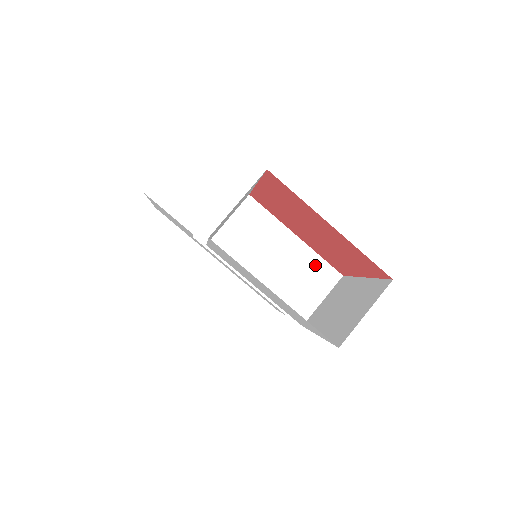
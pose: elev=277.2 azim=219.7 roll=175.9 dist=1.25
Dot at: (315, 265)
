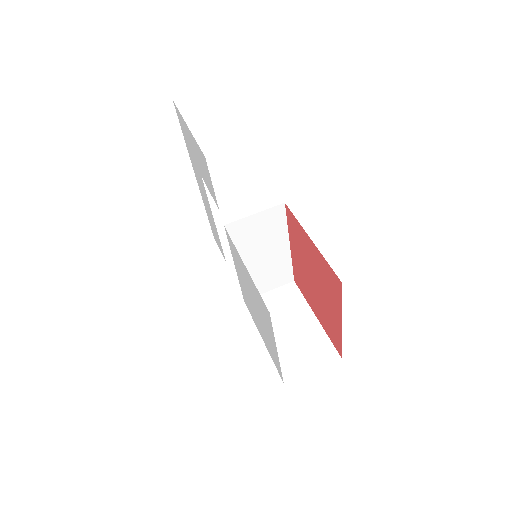
Dot at: (284, 268)
